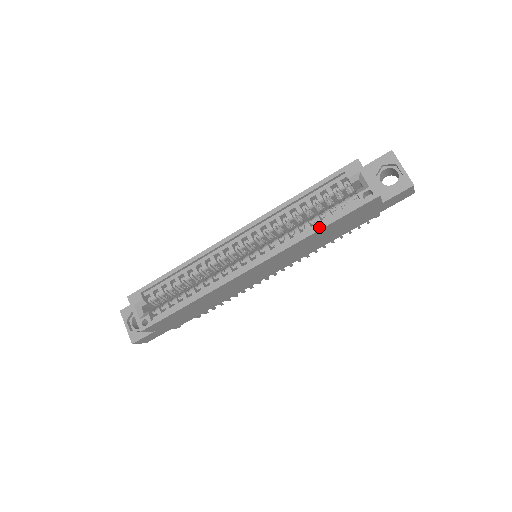
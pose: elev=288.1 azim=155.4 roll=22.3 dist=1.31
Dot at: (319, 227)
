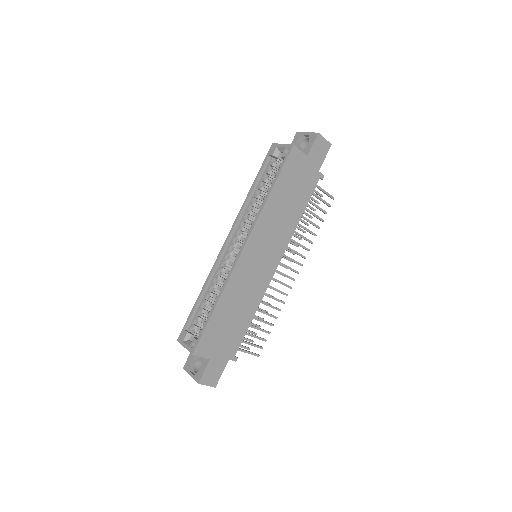
Dot at: (270, 190)
